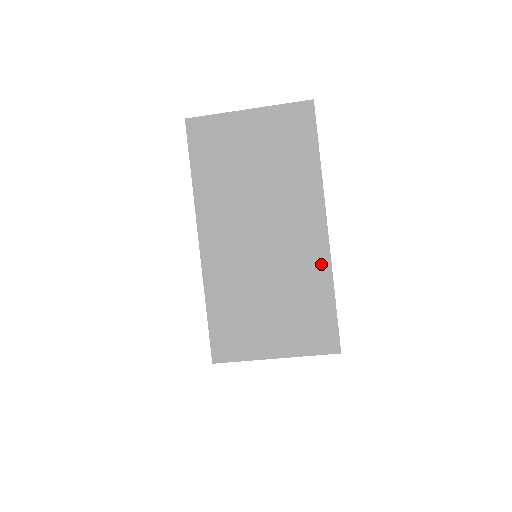
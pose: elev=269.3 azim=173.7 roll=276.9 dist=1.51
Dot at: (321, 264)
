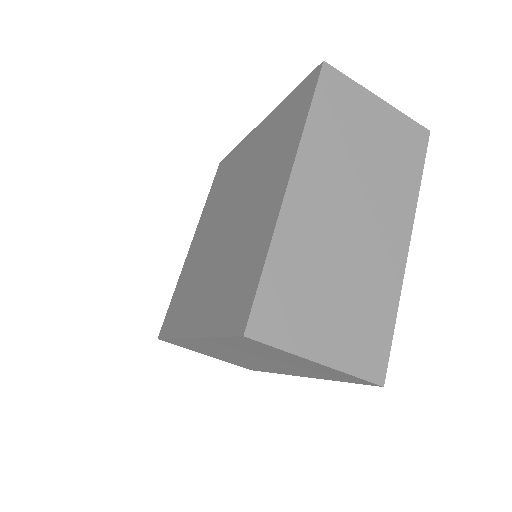
Dot at: (394, 279)
